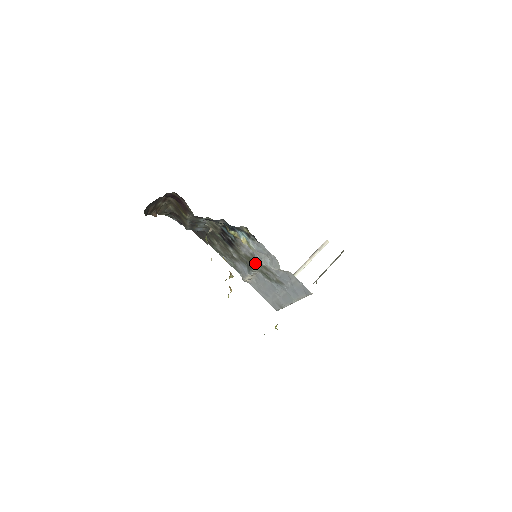
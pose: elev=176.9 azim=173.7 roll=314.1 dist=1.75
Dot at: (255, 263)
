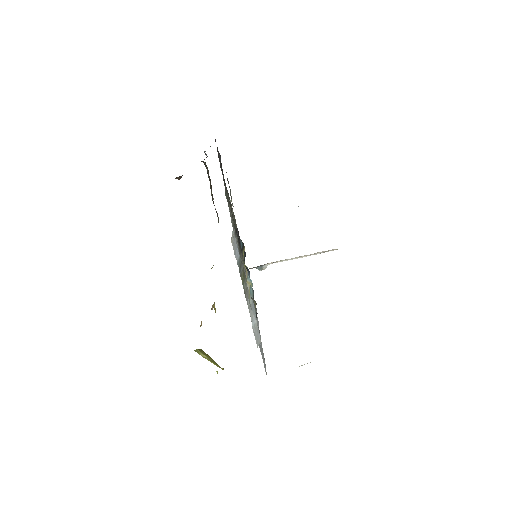
Dot at: (245, 291)
